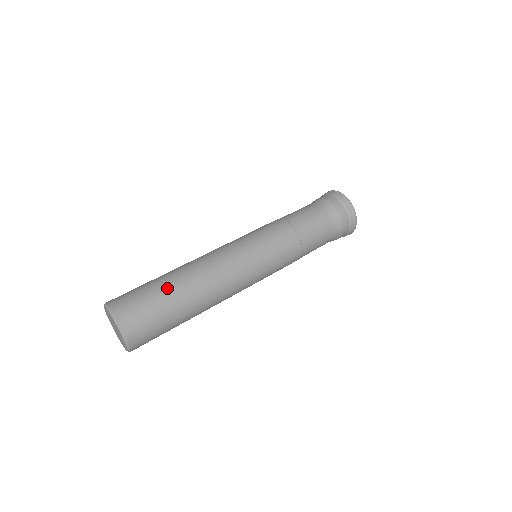
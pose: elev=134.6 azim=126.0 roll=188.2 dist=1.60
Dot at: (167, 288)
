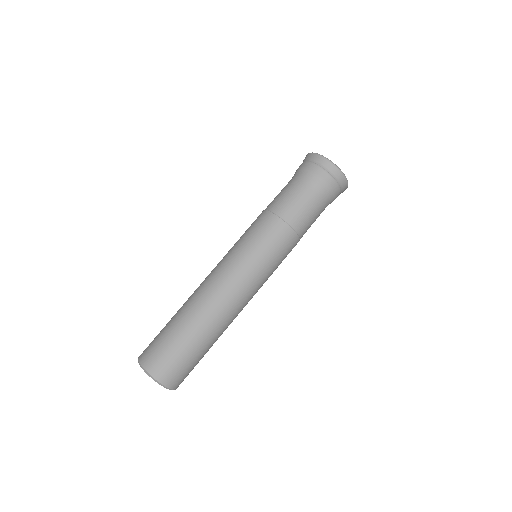
Dot at: (186, 333)
